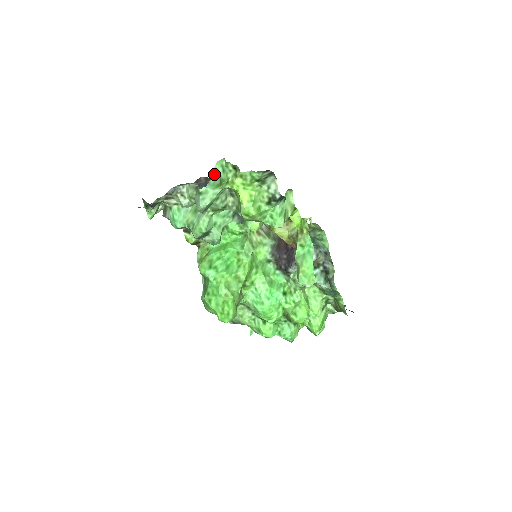
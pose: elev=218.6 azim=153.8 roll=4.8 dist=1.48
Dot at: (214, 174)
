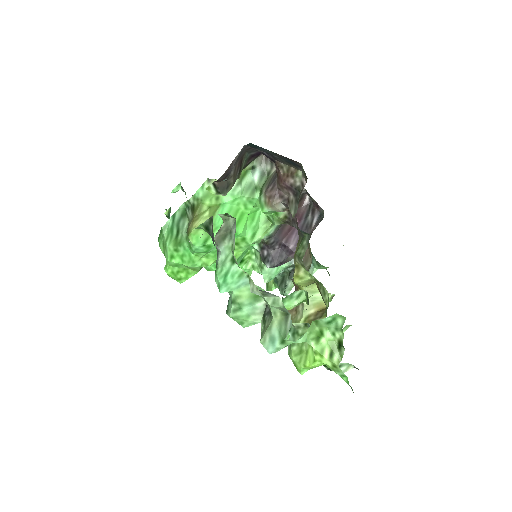
Dot at: occluded
